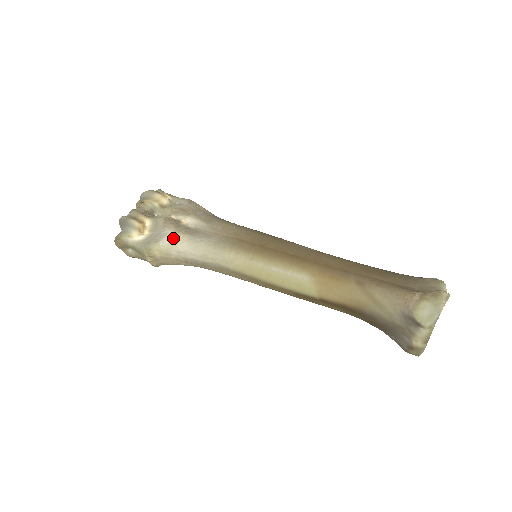
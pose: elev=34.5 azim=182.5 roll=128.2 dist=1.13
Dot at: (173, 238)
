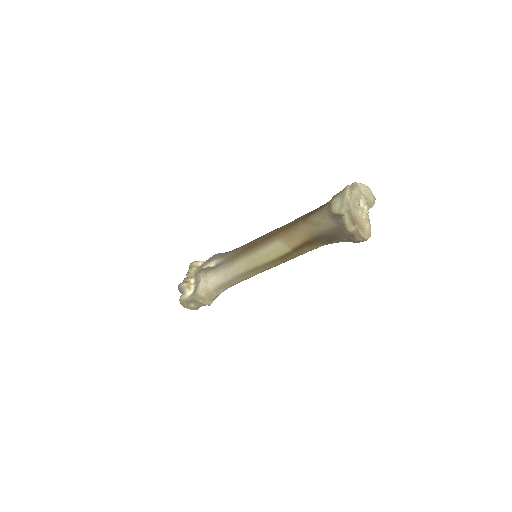
Dot at: (205, 278)
